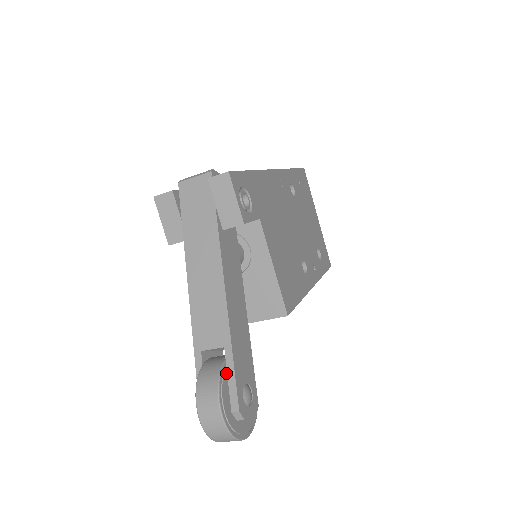
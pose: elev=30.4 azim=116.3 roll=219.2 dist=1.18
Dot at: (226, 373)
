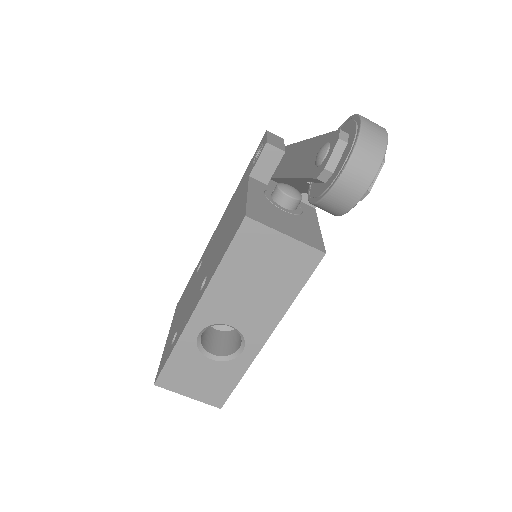
Dot at: occluded
